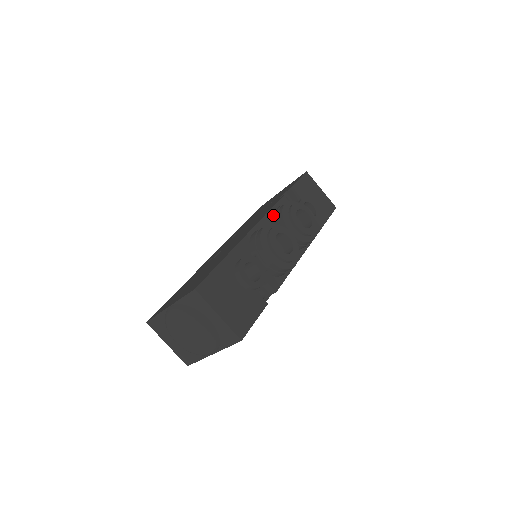
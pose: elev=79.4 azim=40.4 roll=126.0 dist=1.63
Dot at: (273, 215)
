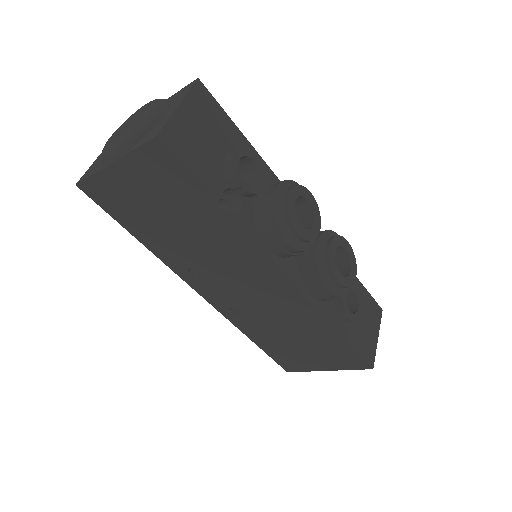
Dot at: occluded
